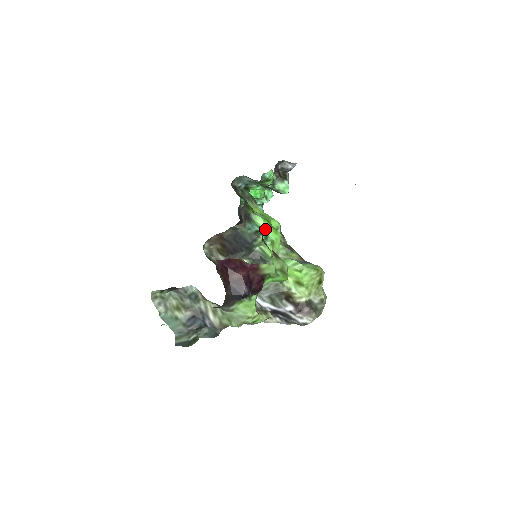
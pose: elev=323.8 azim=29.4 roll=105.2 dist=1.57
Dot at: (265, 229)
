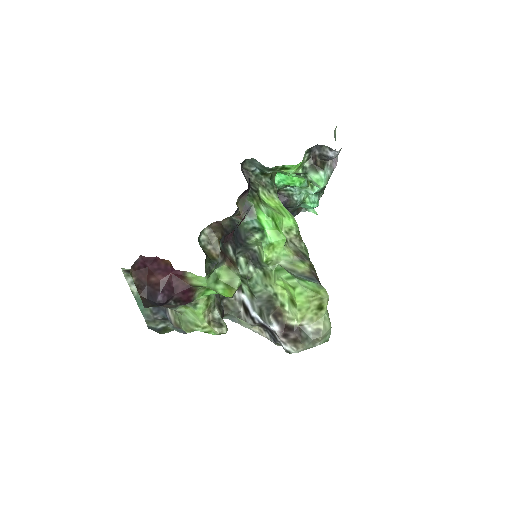
Dot at: (265, 227)
